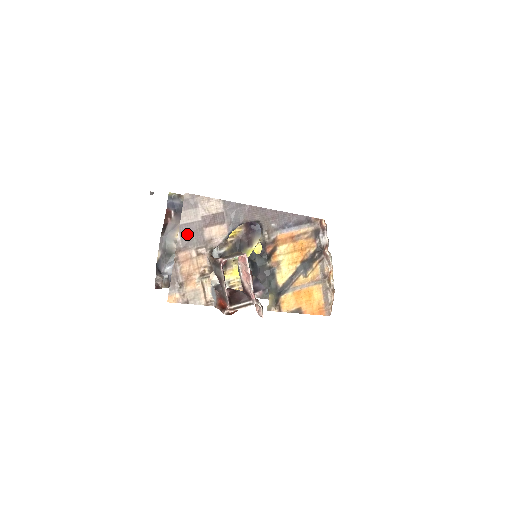
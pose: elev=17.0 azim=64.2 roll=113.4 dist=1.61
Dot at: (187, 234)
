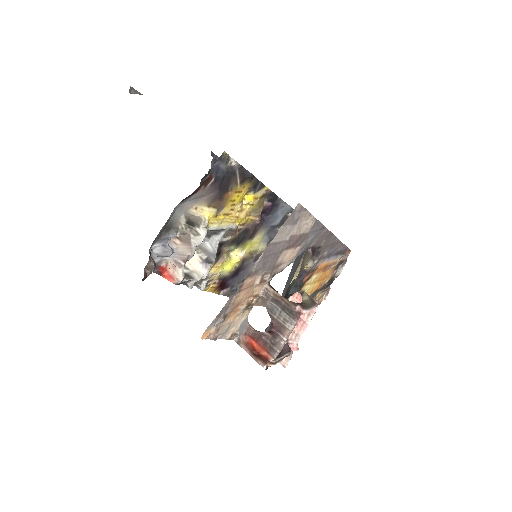
Dot at: (268, 256)
